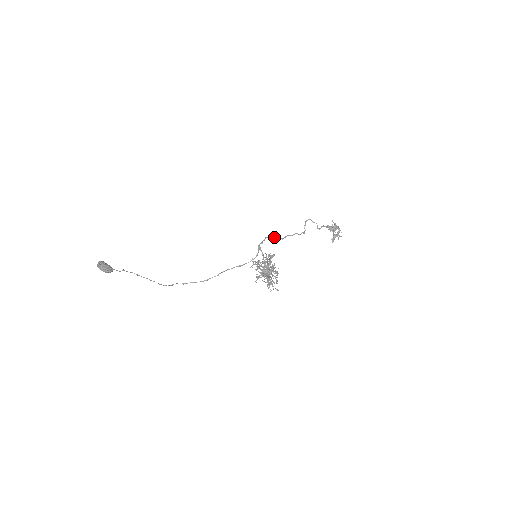
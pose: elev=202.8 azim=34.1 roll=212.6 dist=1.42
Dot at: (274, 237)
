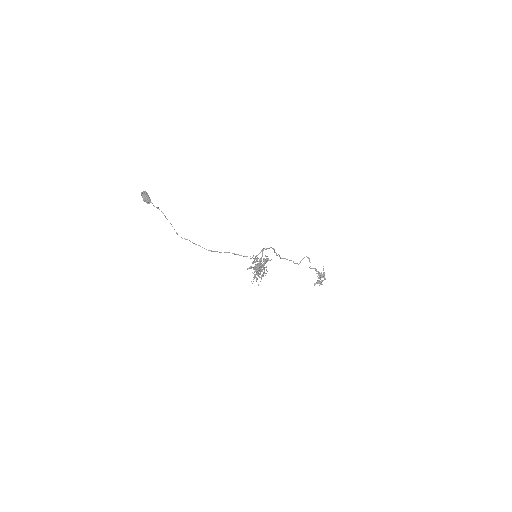
Dot at: occluded
